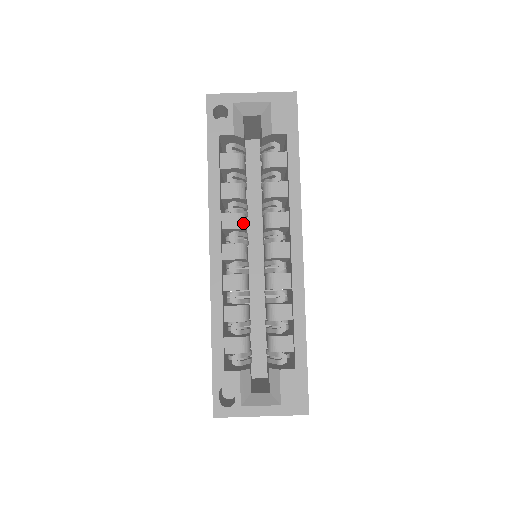
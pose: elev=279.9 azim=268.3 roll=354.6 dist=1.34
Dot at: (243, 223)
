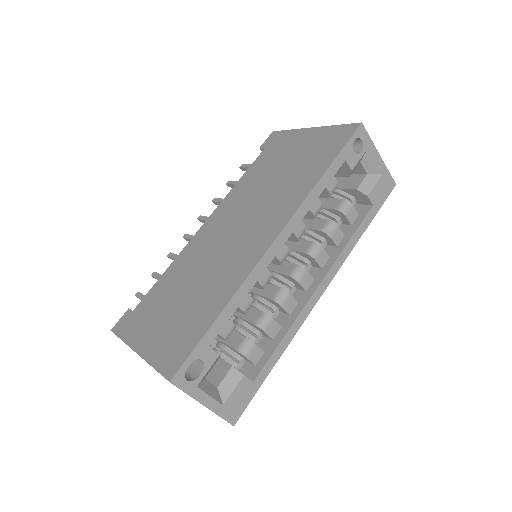
Dot at: occluded
